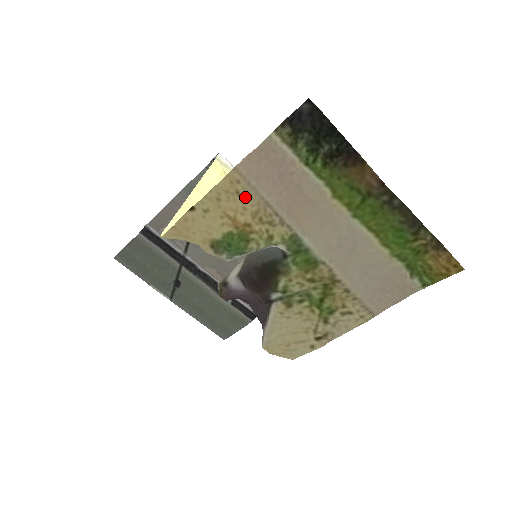
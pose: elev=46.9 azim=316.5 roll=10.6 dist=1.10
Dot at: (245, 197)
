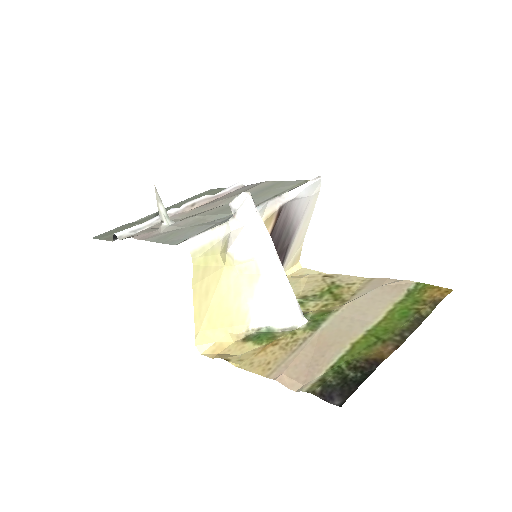
Dot at: (275, 359)
